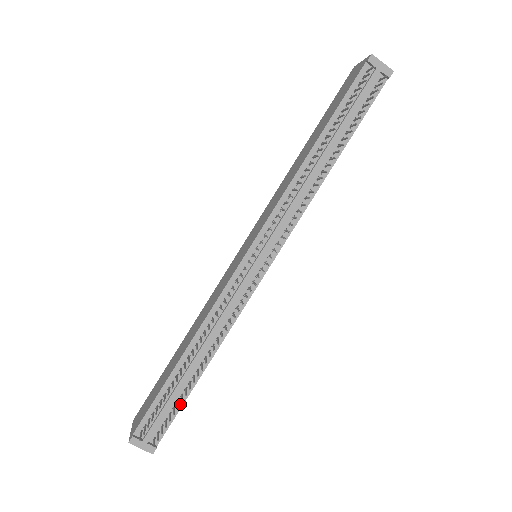
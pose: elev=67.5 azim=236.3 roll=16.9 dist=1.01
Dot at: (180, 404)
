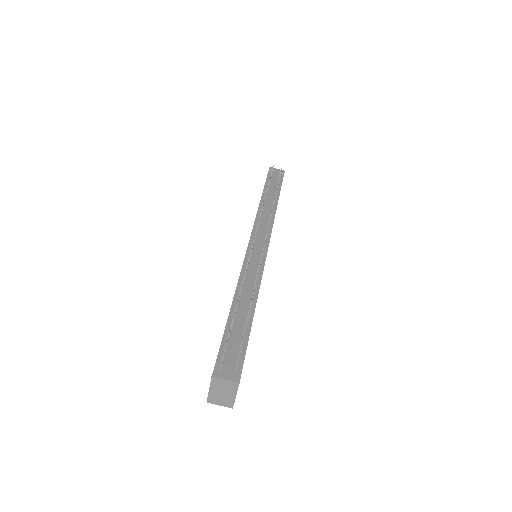
Dot at: (246, 340)
